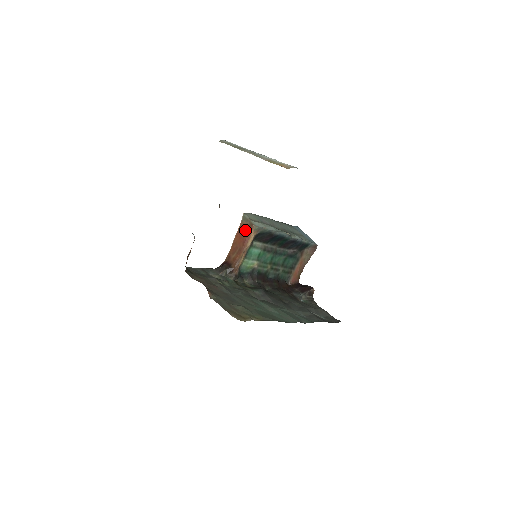
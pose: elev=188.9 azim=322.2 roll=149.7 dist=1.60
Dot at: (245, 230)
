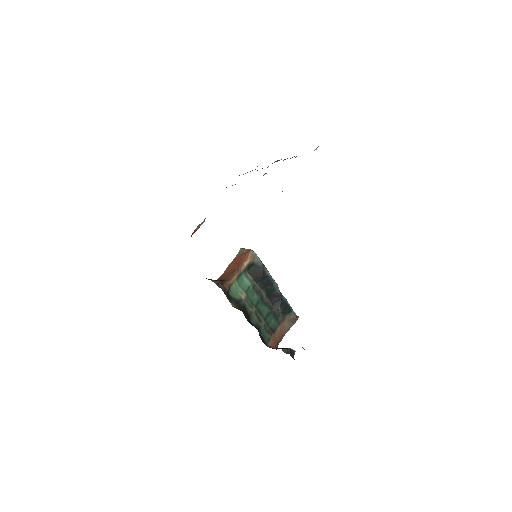
Dot at: (241, 256)
